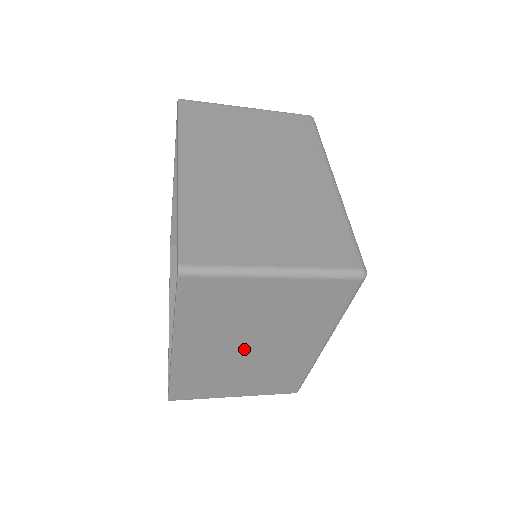
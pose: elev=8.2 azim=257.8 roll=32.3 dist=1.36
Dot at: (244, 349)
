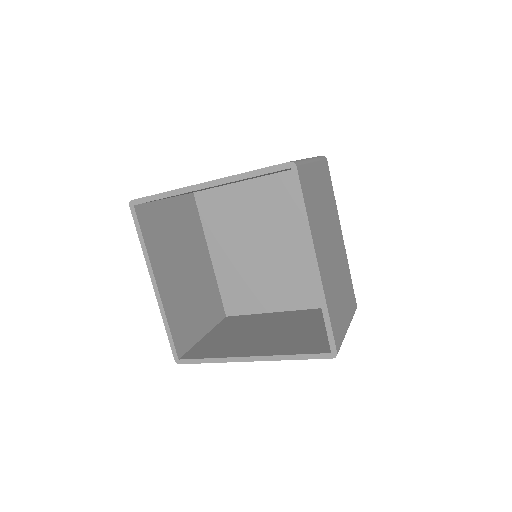
Dot at: occluded
